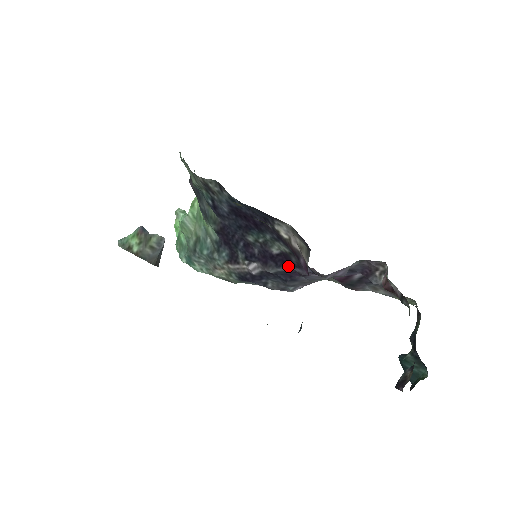
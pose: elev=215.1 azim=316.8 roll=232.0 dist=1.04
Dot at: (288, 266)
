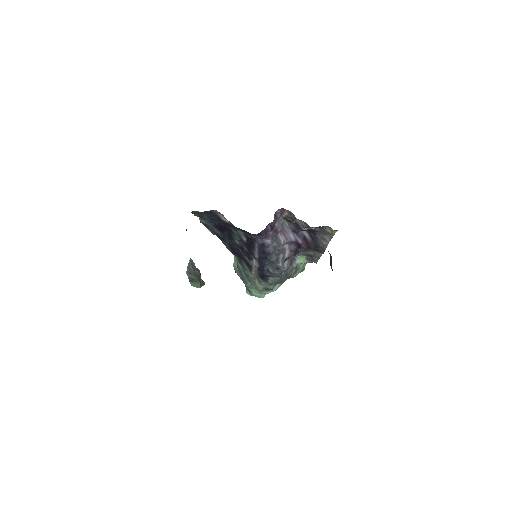
Dot at: (255, 244)
